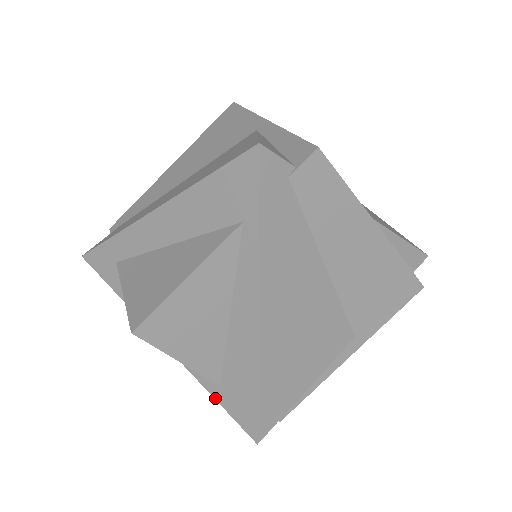
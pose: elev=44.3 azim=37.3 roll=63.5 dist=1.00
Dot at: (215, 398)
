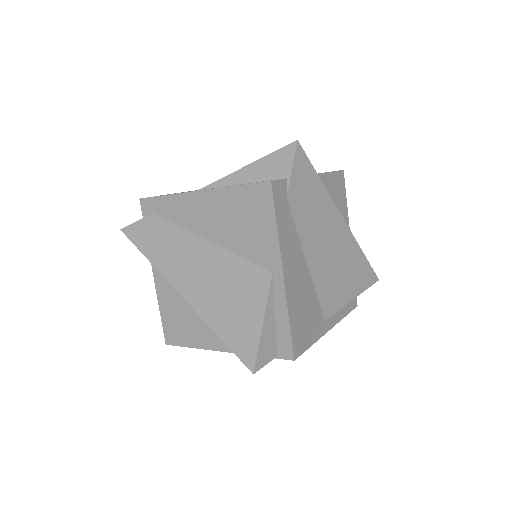
Dot at: occluded
